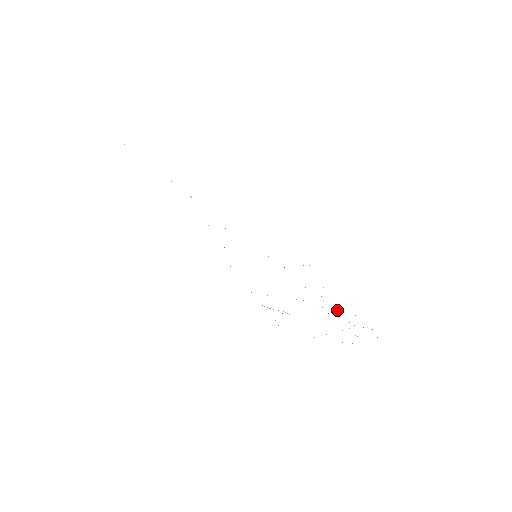
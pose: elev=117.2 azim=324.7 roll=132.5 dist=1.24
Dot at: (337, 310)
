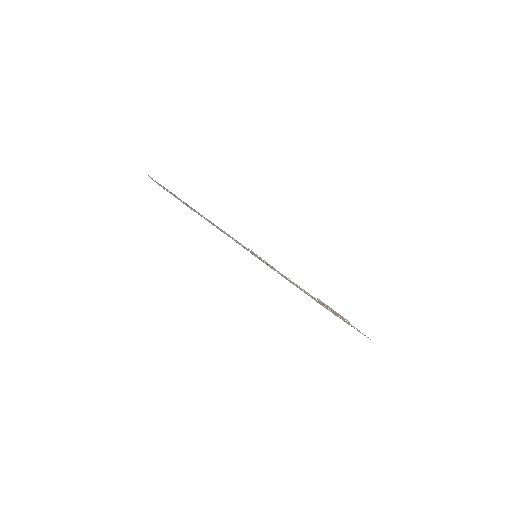
Dot at: (313, 297)
